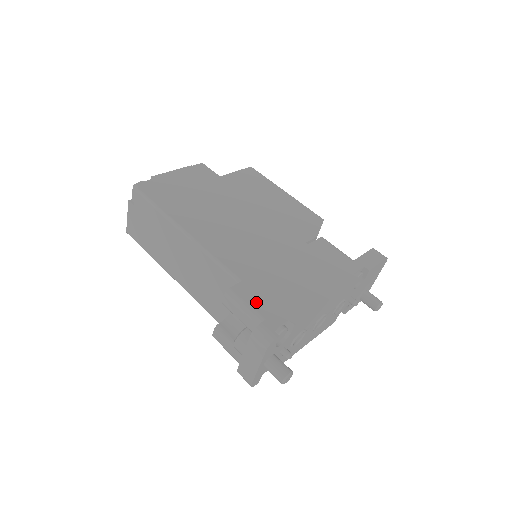
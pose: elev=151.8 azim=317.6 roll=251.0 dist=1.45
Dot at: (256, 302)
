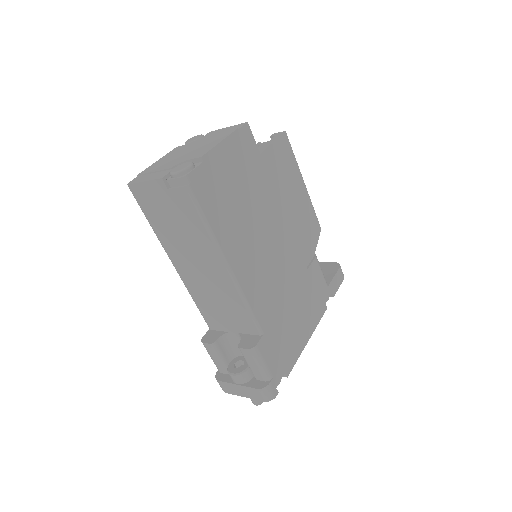
Dot at: (270, 359)
